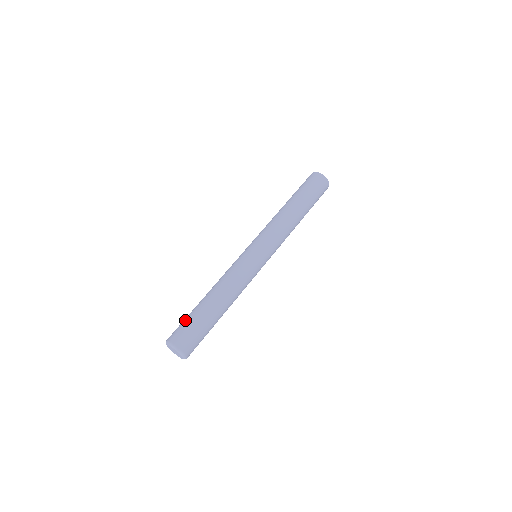
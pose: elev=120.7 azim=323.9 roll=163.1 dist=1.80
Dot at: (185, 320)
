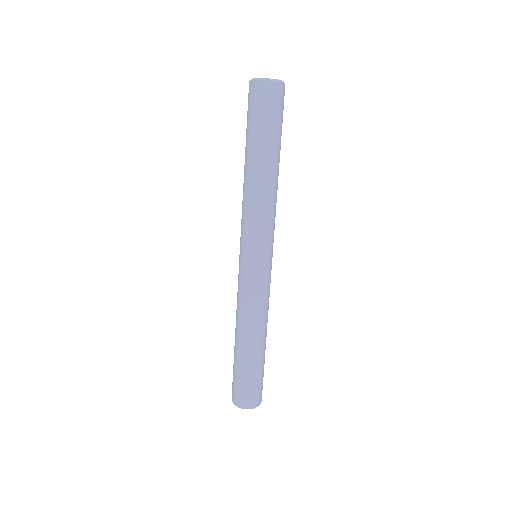
Dot at: (238, 379)
